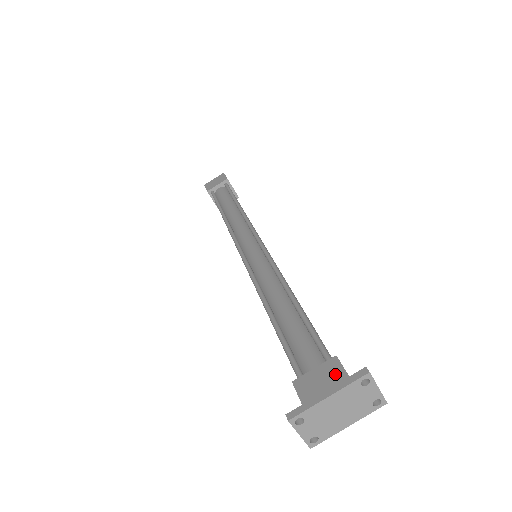
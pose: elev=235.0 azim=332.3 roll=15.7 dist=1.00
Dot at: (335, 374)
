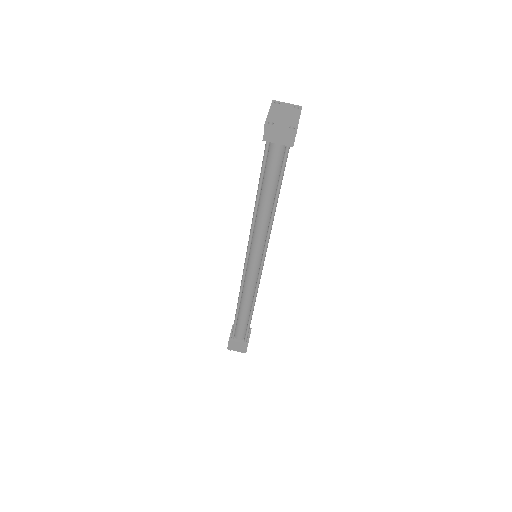
Dot at: occluded
